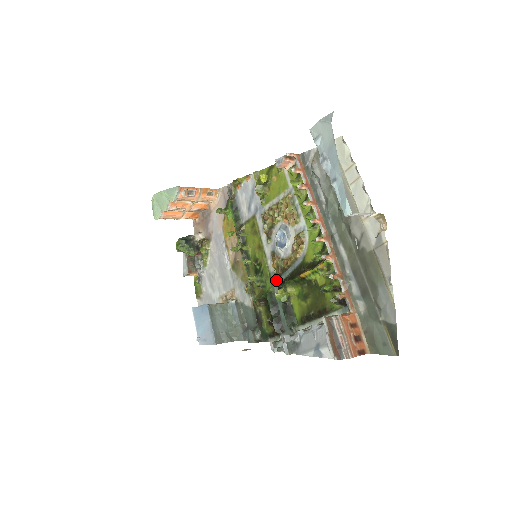
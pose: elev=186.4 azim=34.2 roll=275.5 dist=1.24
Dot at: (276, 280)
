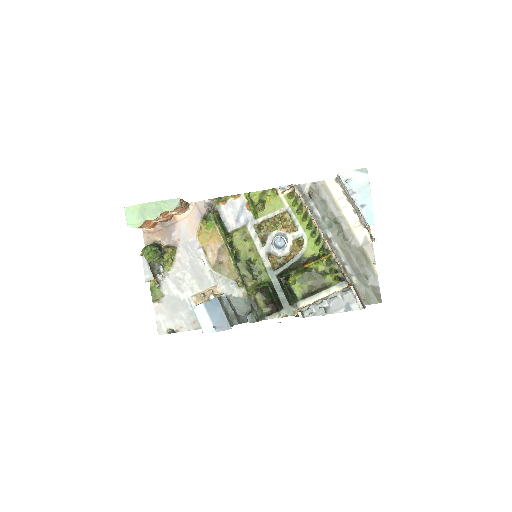
Dot at: (273, 273)
